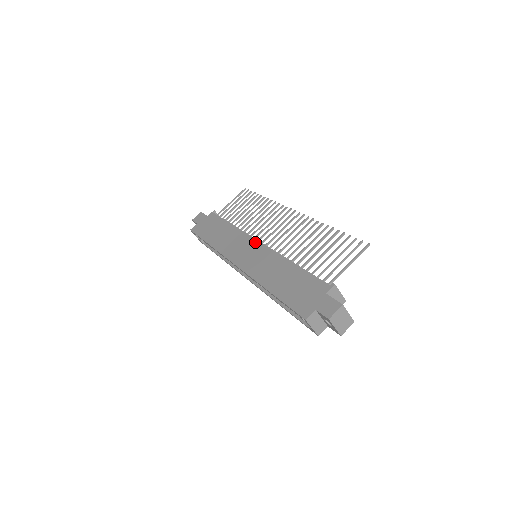
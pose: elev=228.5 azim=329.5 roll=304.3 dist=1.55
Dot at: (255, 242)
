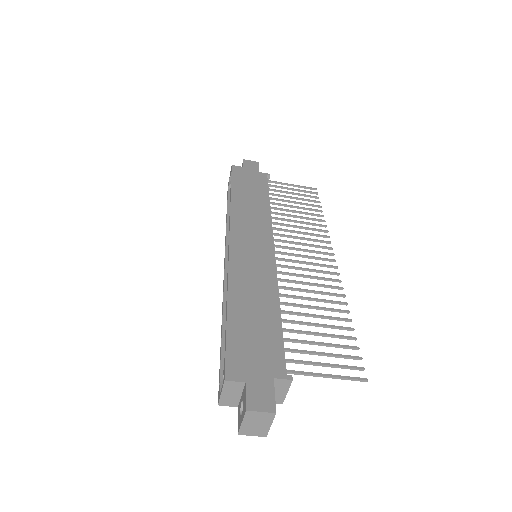
Dot at: (270, 244)
